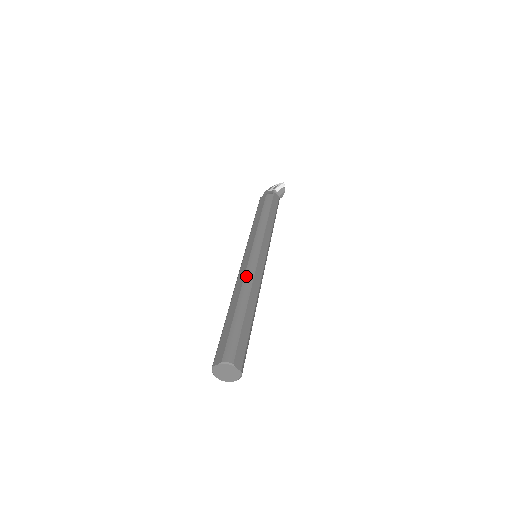
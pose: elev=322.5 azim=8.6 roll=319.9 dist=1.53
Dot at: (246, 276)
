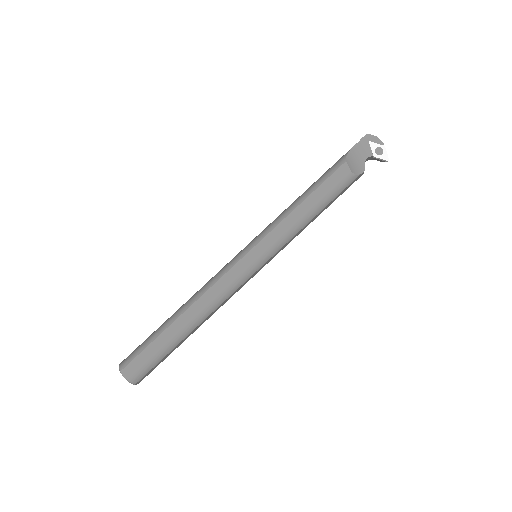
Dot at: (218, 299)
